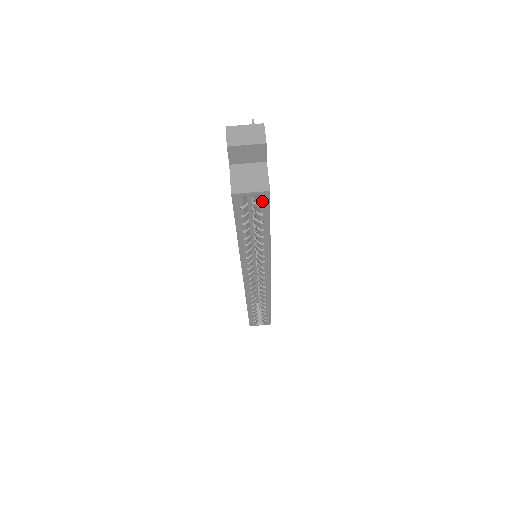
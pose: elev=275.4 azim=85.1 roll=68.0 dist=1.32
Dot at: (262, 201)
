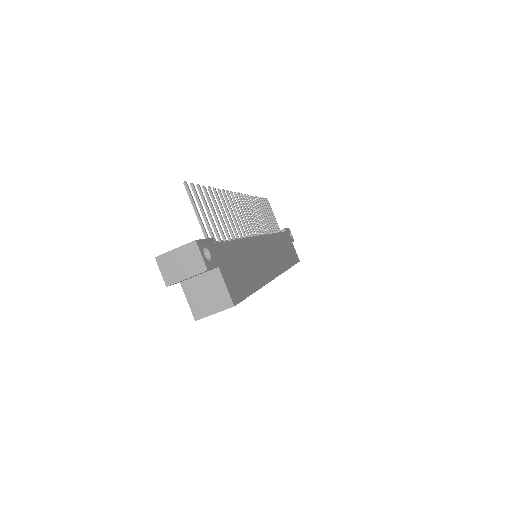
Dot at: occluded
